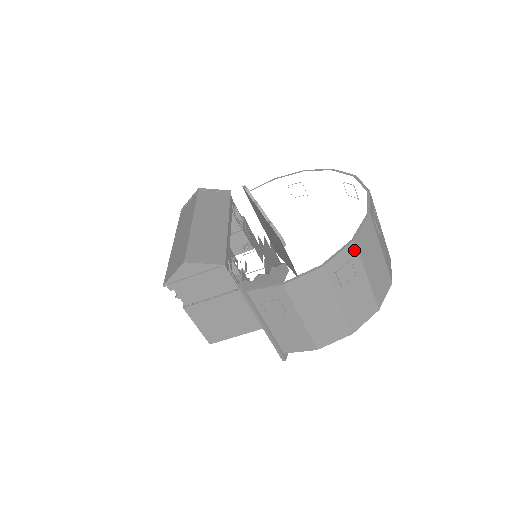
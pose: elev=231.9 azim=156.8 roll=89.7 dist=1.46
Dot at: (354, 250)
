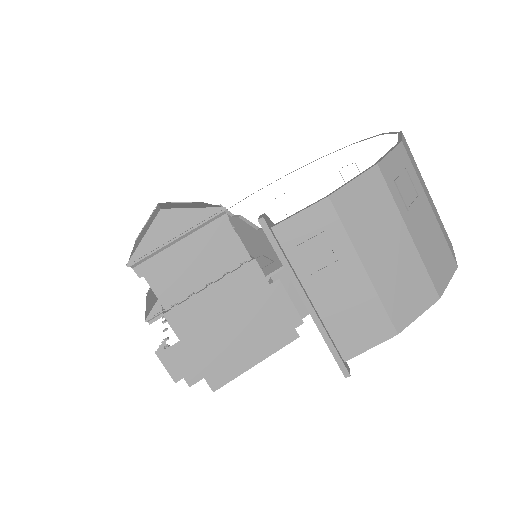
Dot at: (405, 156)
